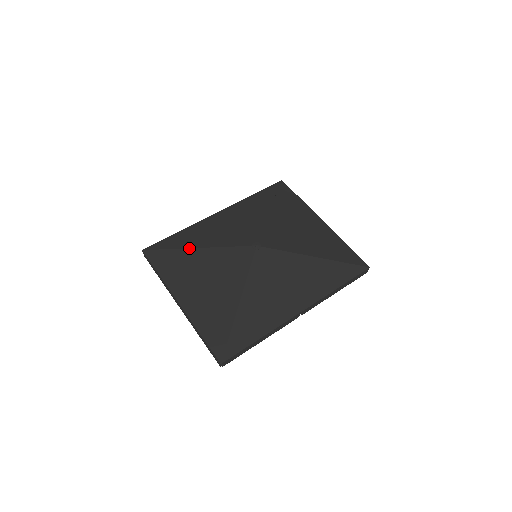
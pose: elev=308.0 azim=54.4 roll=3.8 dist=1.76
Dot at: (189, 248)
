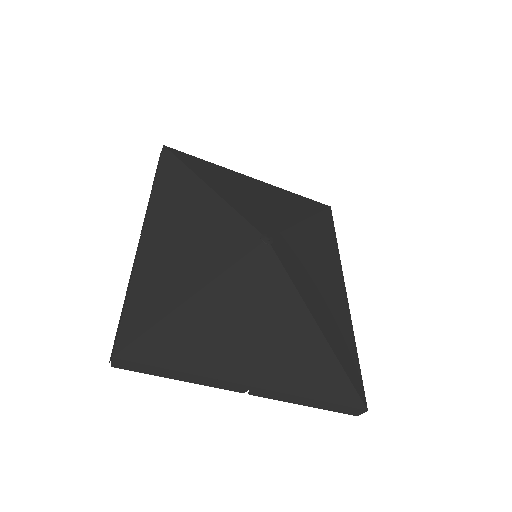
Dot at: (188, 299)
